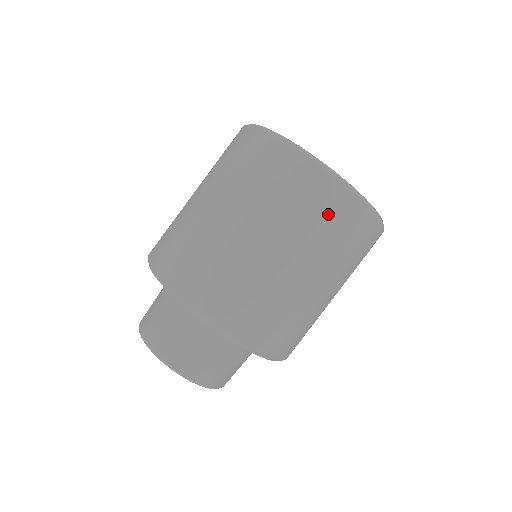
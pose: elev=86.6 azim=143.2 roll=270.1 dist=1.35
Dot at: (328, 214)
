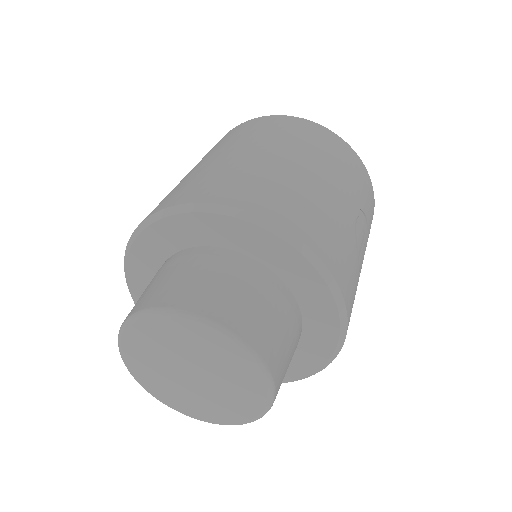
Dot at: (286, 128)
